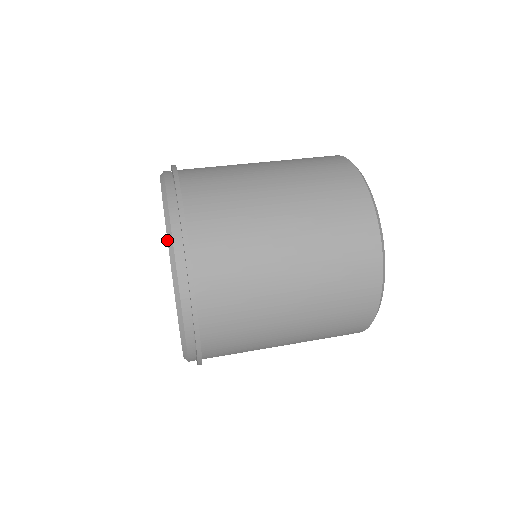
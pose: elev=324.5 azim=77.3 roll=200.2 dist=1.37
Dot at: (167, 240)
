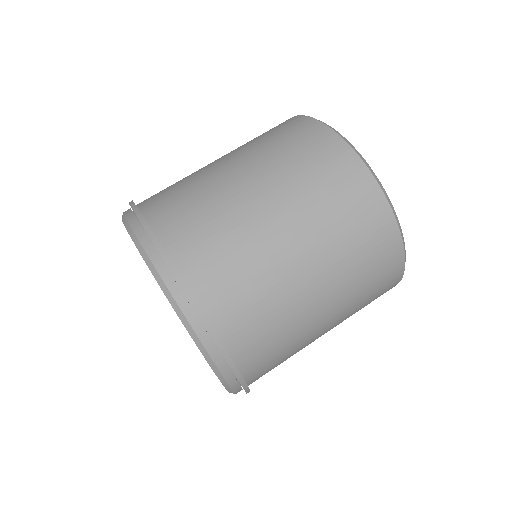
Dot at: occluded
